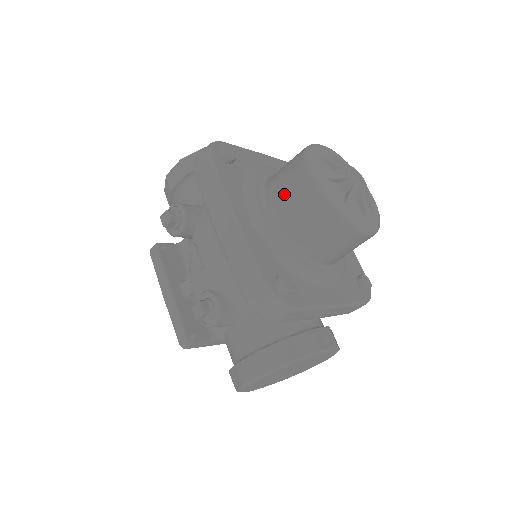
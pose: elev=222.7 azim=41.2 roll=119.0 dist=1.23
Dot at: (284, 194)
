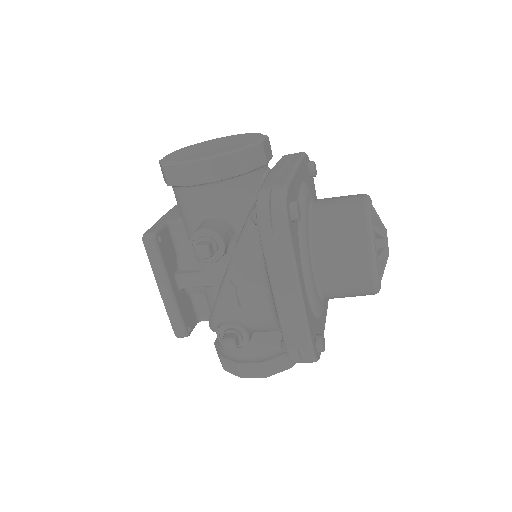
Dot at: (337, 264)
